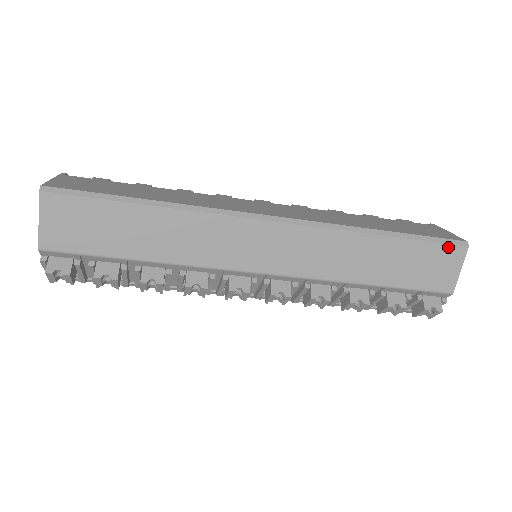
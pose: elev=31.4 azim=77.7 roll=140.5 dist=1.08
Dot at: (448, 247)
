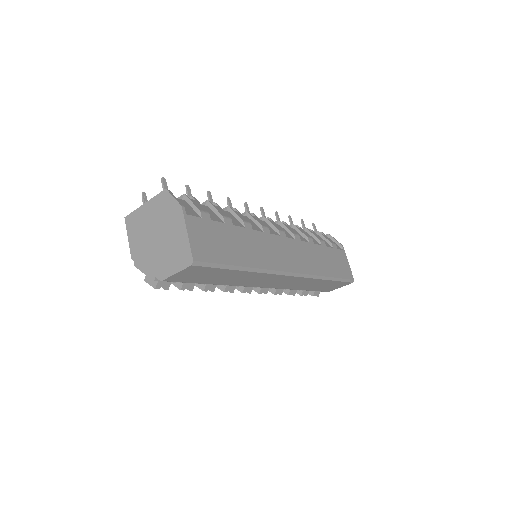
Dot at: (346, 283)
